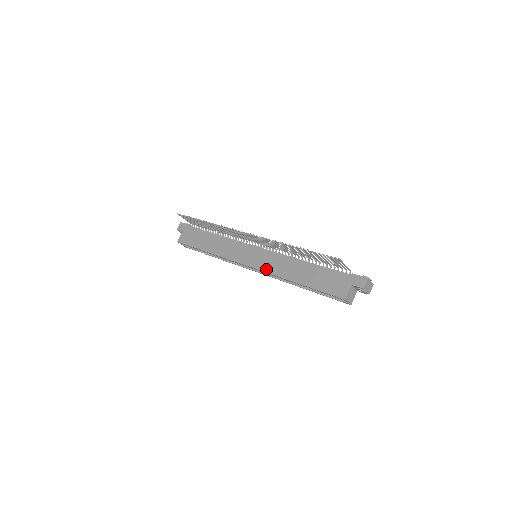
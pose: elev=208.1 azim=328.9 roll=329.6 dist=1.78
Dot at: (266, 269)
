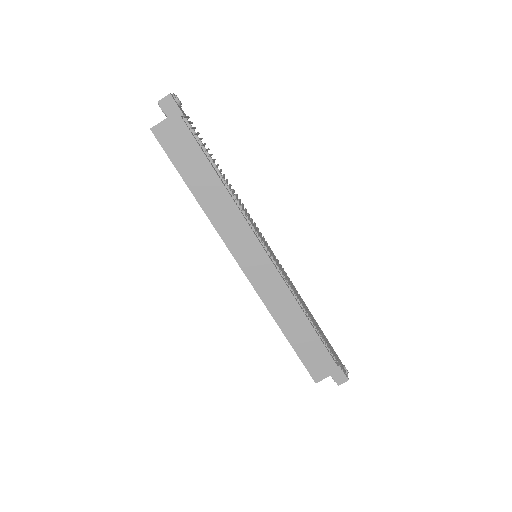
Dot at: (260, 291)
